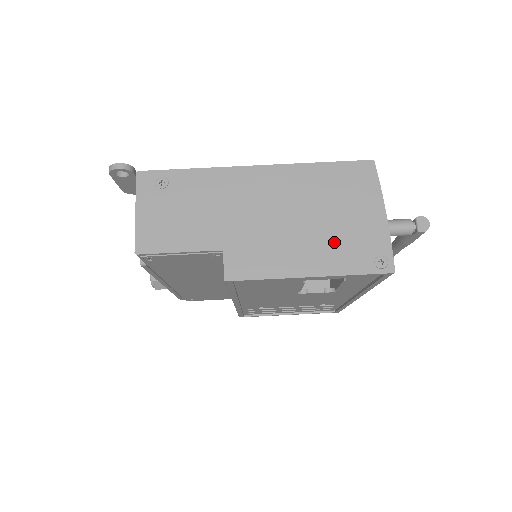
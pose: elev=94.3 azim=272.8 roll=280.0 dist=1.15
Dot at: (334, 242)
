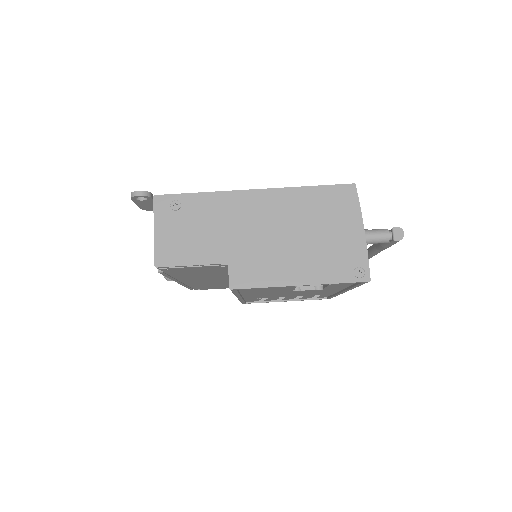
Dot at: (320, 256)
